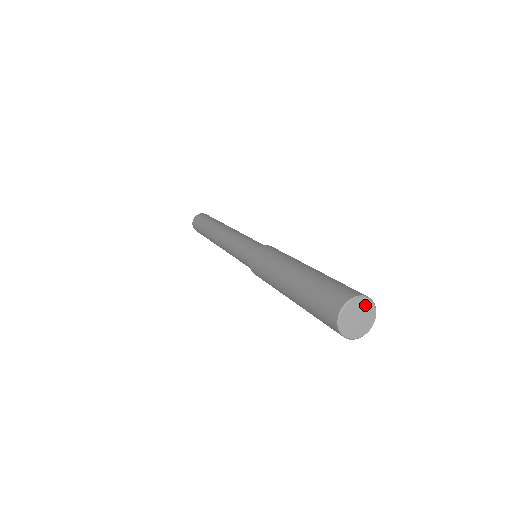
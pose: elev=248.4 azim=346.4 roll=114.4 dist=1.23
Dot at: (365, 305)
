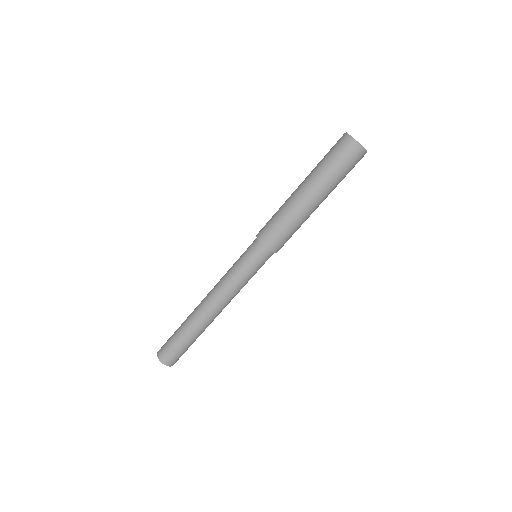
Dot at: occluded
